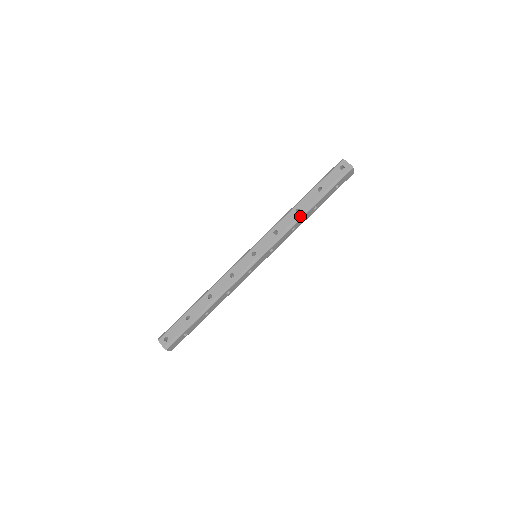
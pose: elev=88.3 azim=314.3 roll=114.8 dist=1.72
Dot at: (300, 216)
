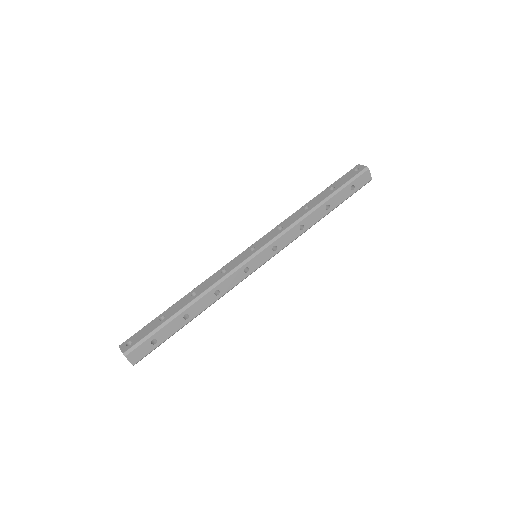
Dot at: (309, 211)
